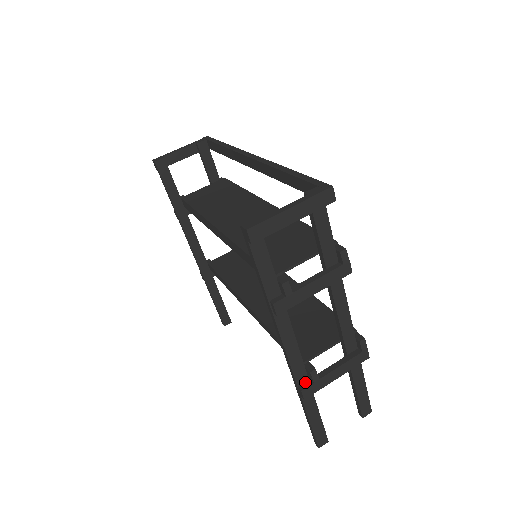
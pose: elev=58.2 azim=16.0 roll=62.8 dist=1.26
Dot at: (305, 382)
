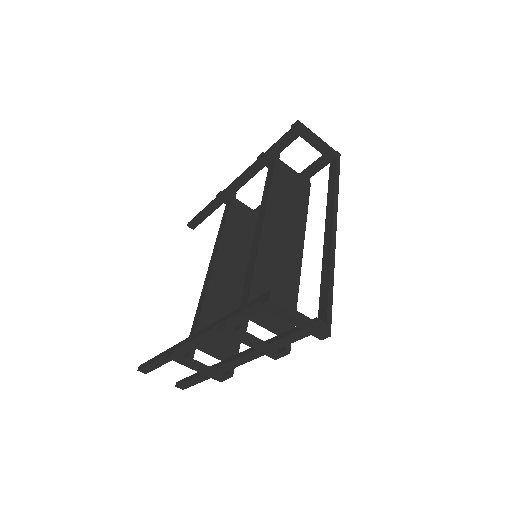
Dot at: (180, 353)
